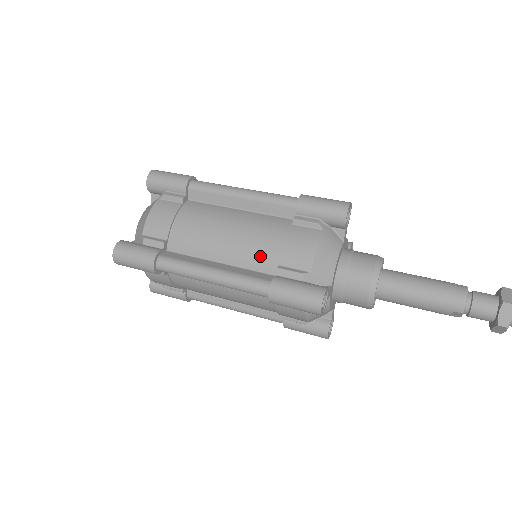
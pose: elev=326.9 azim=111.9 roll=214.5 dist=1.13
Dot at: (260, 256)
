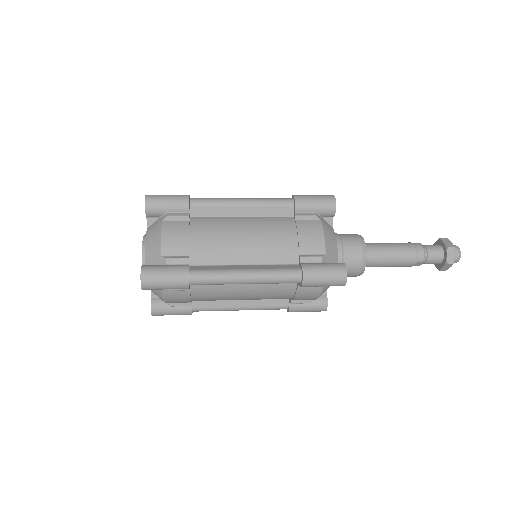
Dot at: (280, 251)
